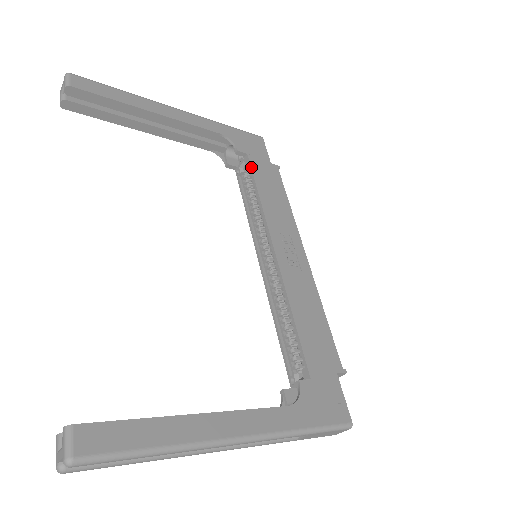
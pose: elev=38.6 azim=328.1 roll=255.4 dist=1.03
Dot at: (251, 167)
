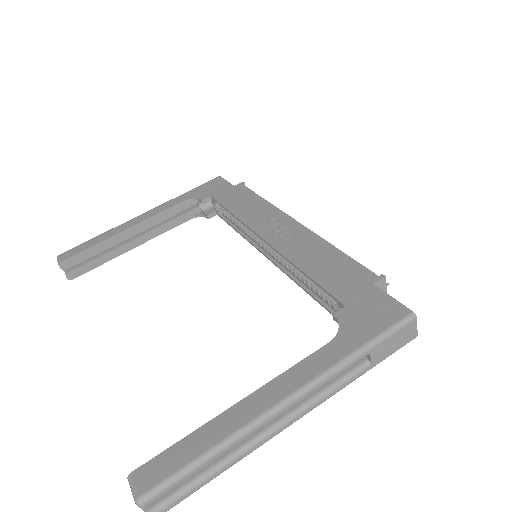
Dot at: (217, 202)
